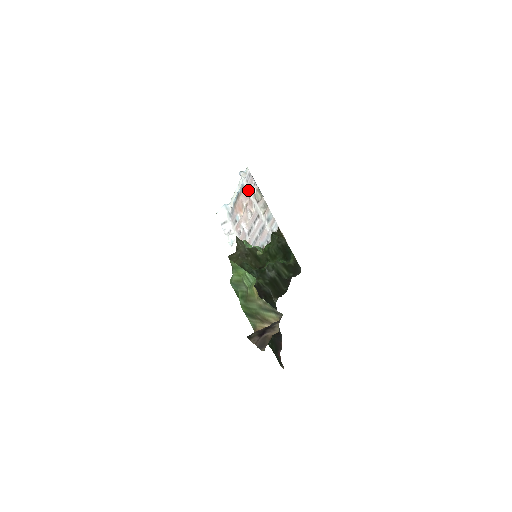
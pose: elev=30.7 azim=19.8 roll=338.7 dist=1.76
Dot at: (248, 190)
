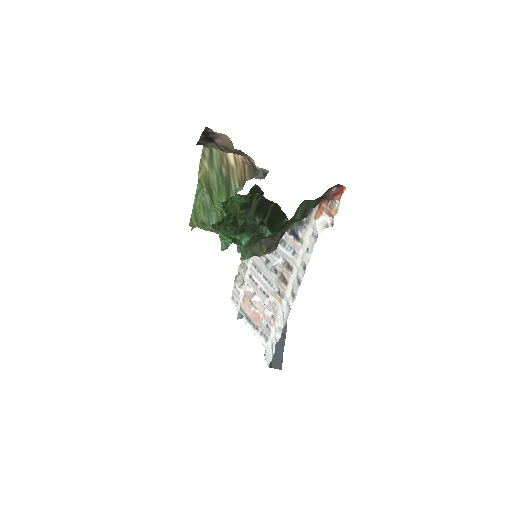
Dot at: (241, 299)
